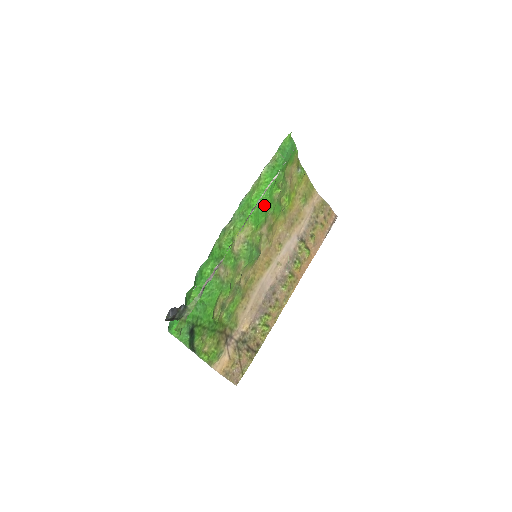
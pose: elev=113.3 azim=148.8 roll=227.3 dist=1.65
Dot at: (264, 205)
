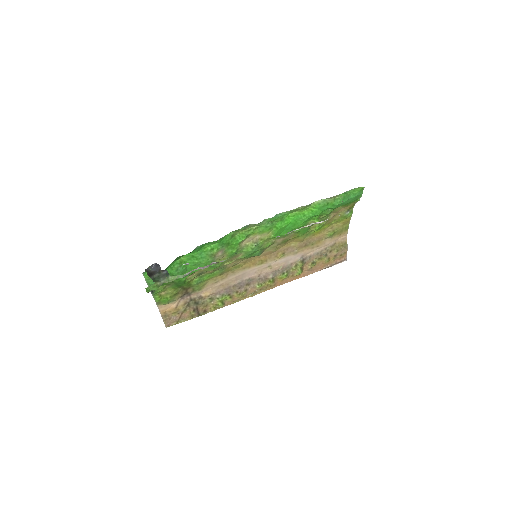
Dot at: (295, 225)
